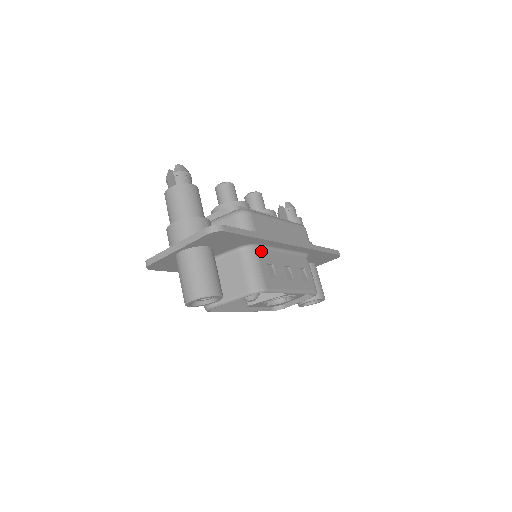
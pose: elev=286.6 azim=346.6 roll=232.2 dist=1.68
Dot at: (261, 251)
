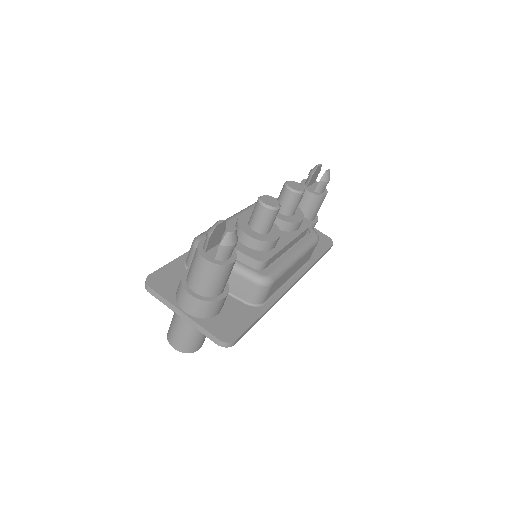
Dot at: occluded
